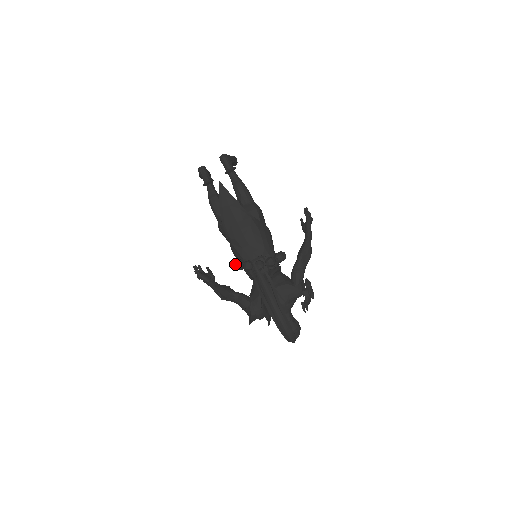
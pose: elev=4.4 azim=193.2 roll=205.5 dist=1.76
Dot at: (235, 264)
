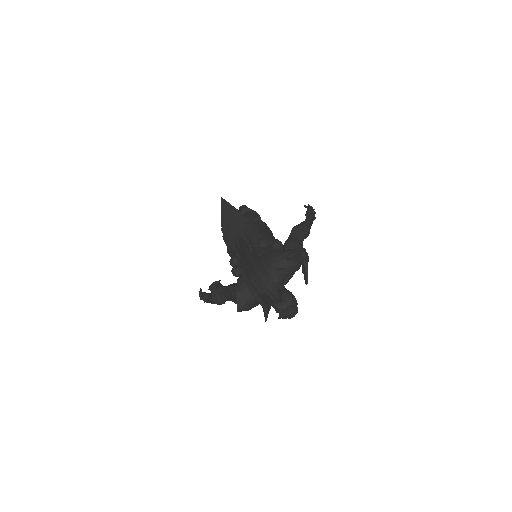
Dot at: (230, 260)
